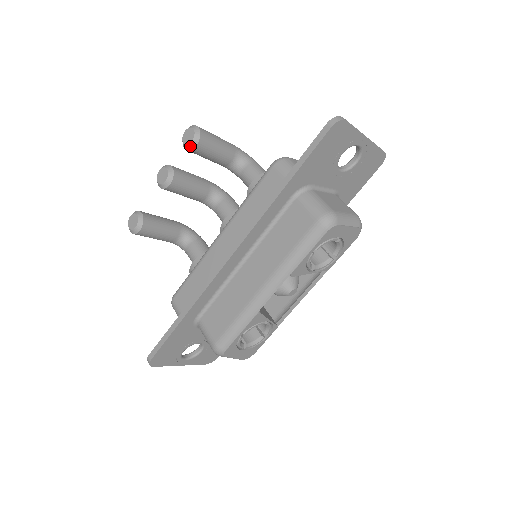
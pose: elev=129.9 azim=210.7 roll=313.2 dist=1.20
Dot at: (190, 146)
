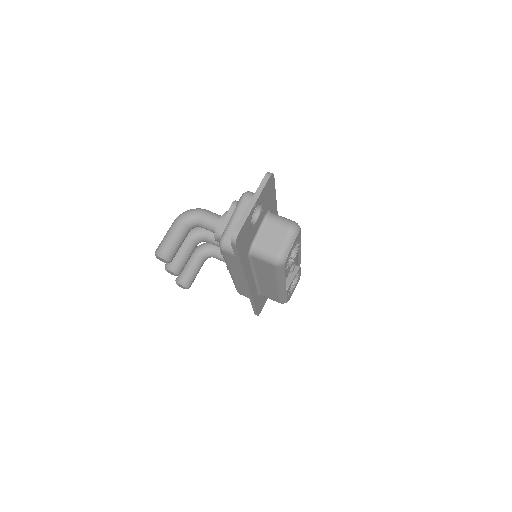
Dot at: occluded
